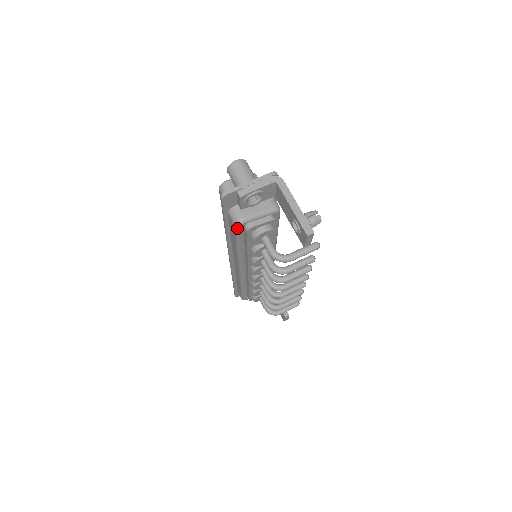
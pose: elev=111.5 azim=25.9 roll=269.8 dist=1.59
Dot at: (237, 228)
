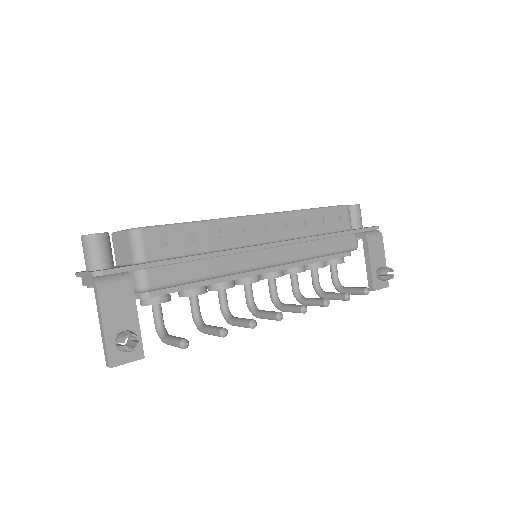
Dot at: occluded
